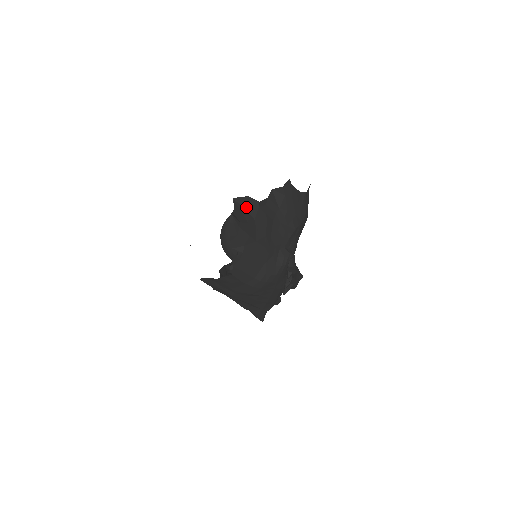
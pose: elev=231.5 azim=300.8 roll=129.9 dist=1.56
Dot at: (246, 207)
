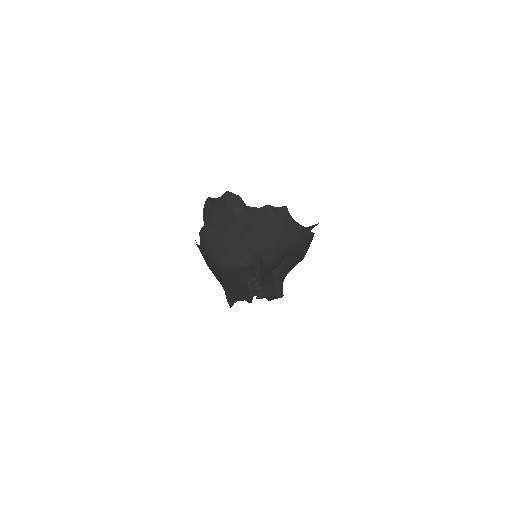
Dot at: (234, 203)
